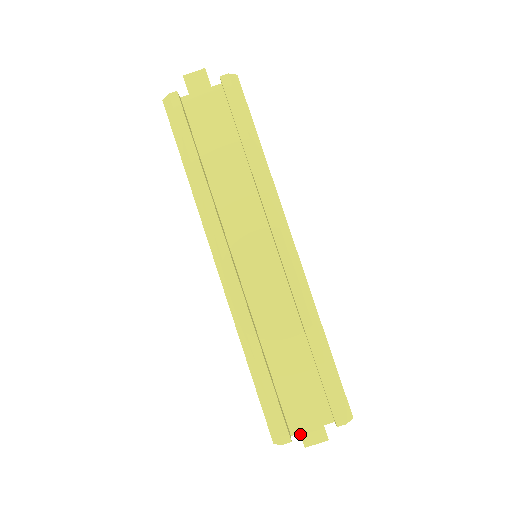
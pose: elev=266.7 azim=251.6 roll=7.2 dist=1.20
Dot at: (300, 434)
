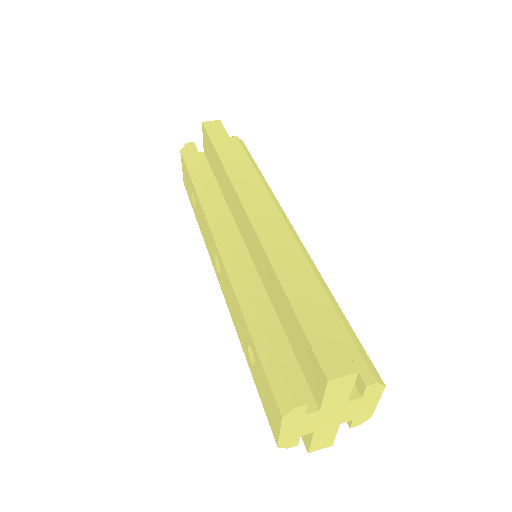
Dot at: (319, 365)
